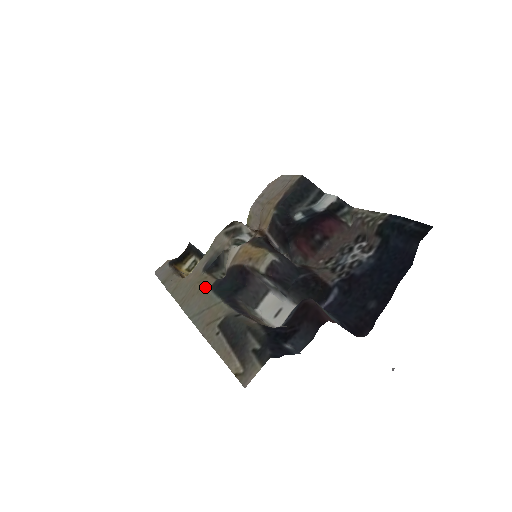
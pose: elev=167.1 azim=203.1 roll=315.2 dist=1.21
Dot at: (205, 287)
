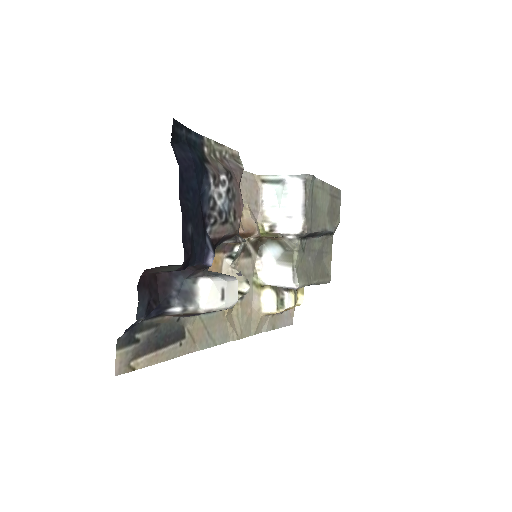
Dot at: (224, 312)
